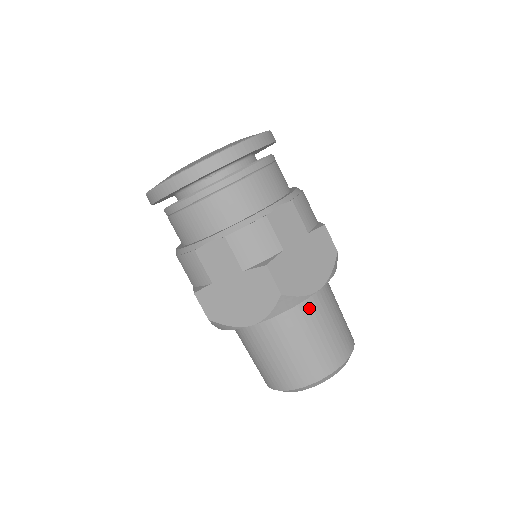
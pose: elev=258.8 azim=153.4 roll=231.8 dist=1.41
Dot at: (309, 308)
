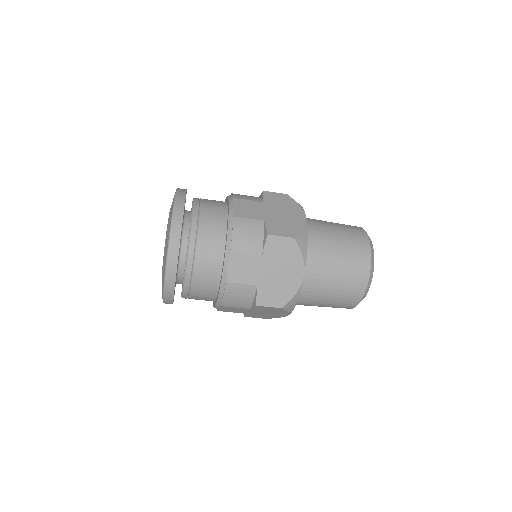
Dot at: (311, 280)
